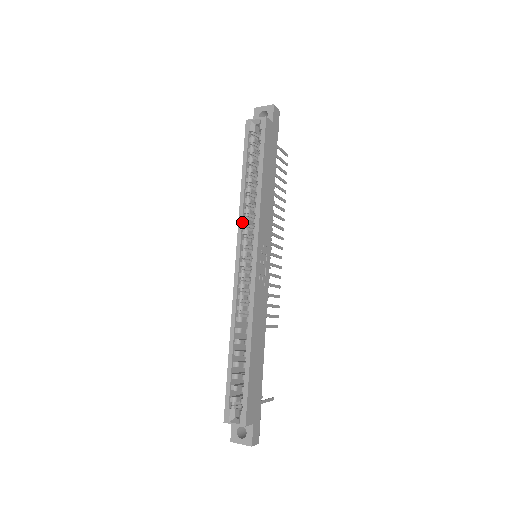
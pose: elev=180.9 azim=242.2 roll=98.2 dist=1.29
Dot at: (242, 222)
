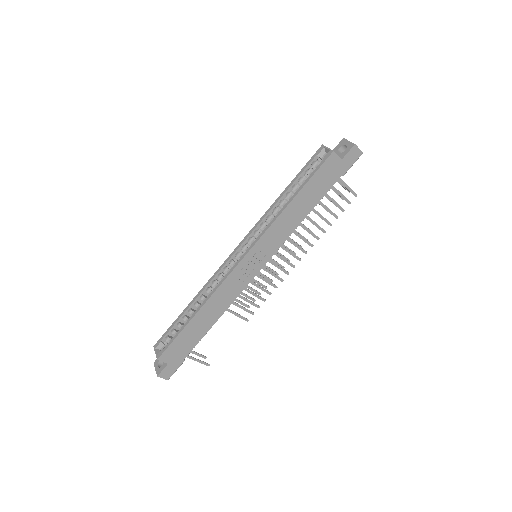
Dot at: (260, 223)
